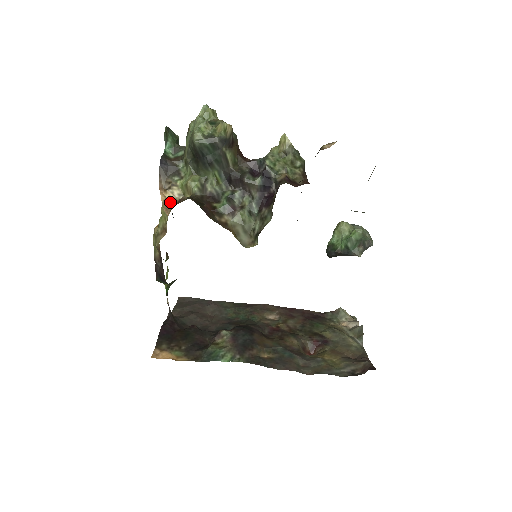
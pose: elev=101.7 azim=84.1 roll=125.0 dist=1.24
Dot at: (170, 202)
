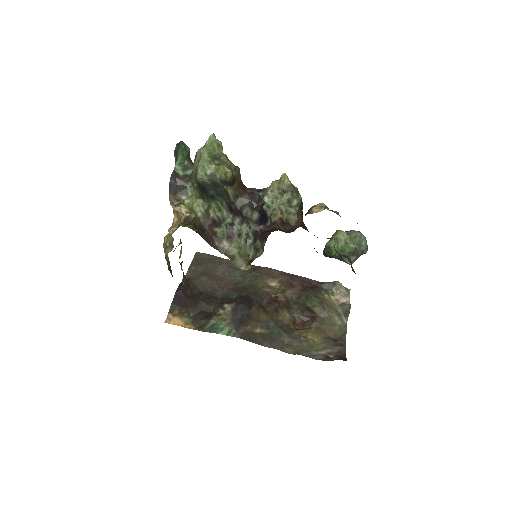
Dot at: (179, 213)
